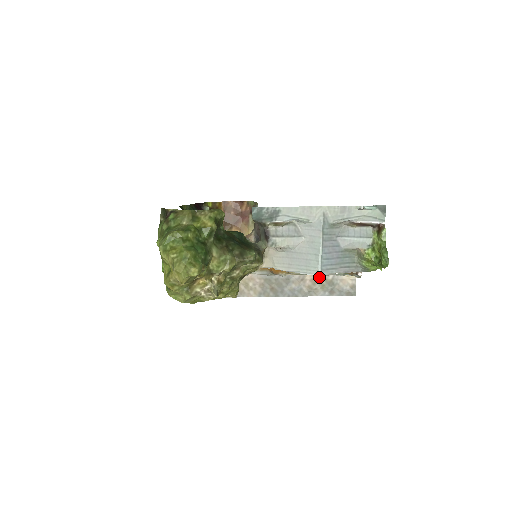
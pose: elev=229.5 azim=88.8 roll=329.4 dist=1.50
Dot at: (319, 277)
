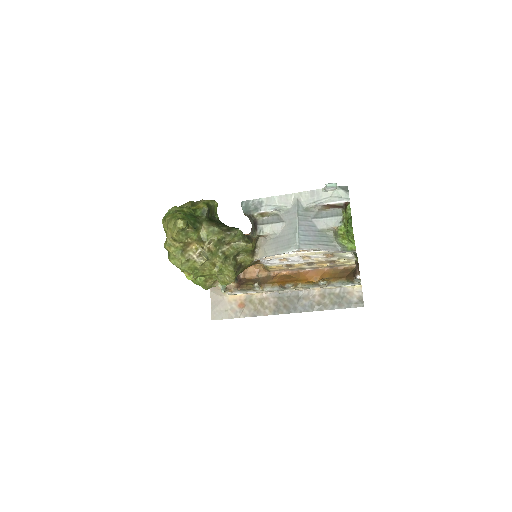
Dot at: (327, 292)
